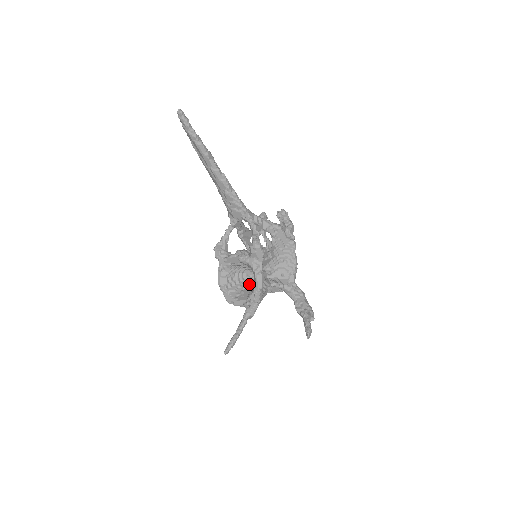
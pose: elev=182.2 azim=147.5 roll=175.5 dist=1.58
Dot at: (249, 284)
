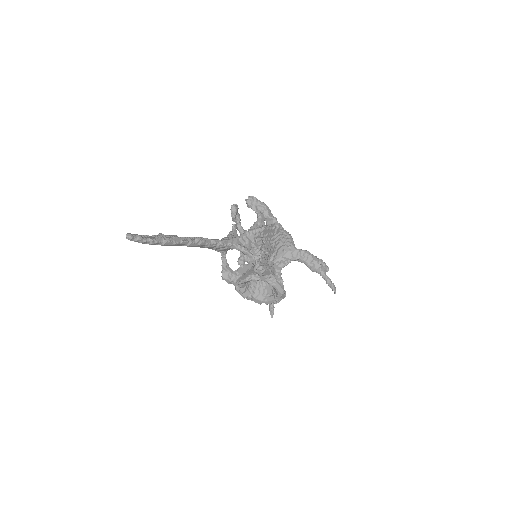
Dot at: occluded
